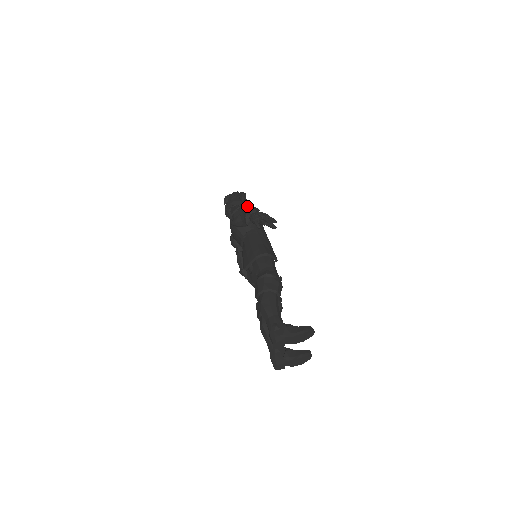
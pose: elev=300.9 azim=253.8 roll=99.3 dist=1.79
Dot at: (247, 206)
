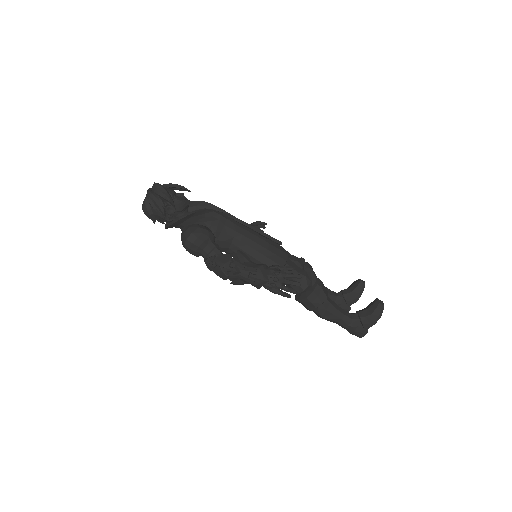
Dot at: (194, 215)
